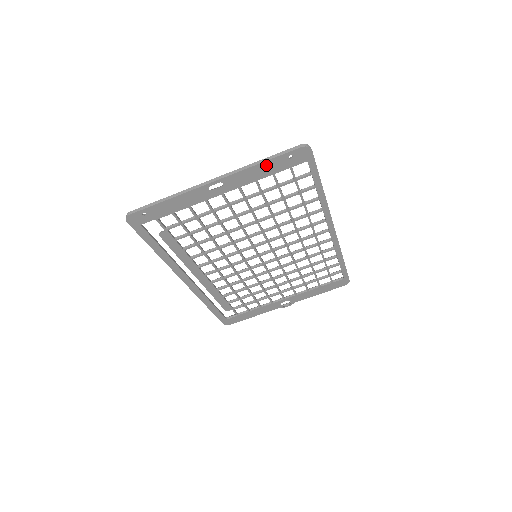
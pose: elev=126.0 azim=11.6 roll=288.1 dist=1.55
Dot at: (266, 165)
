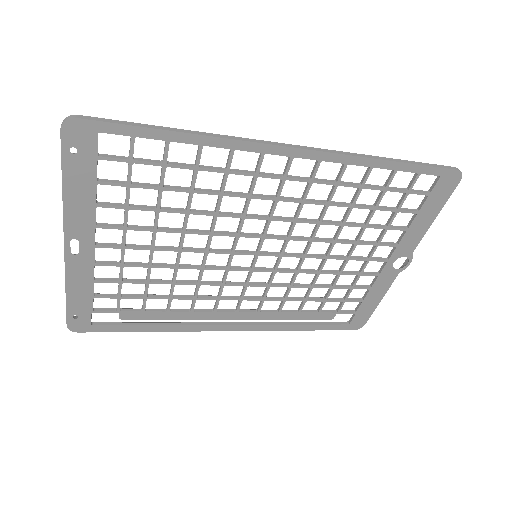
Dot at: (71, 184)
